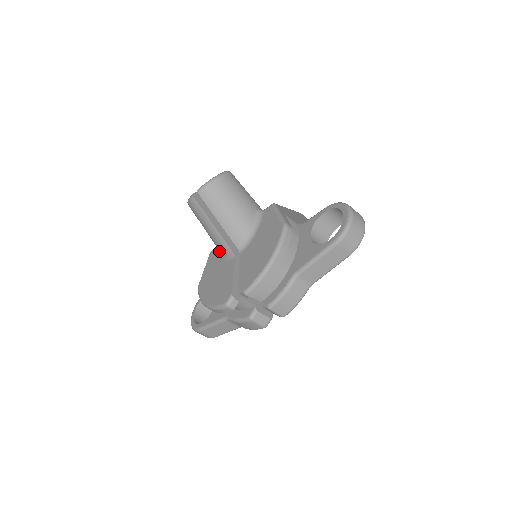
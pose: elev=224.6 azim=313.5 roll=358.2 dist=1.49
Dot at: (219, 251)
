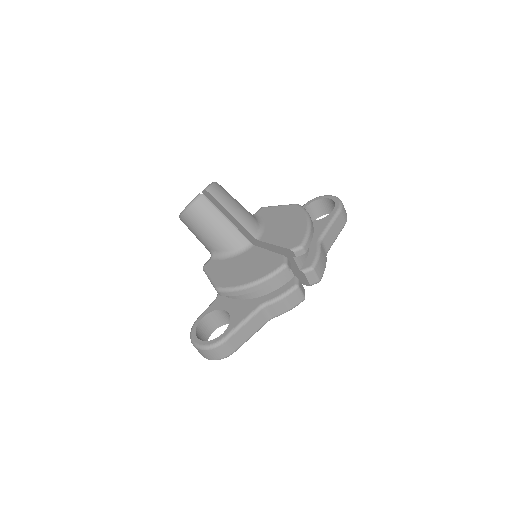
Dot at: (224, 253)
